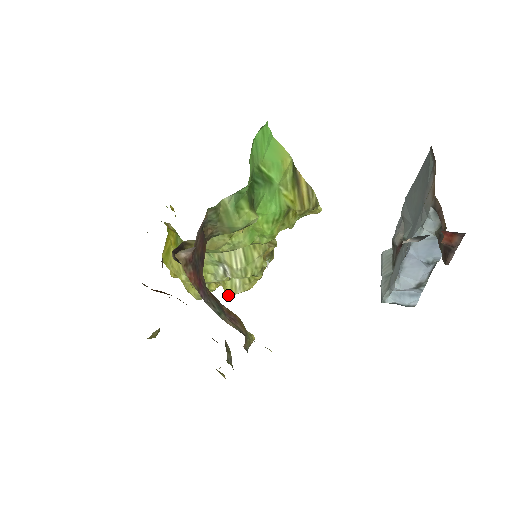
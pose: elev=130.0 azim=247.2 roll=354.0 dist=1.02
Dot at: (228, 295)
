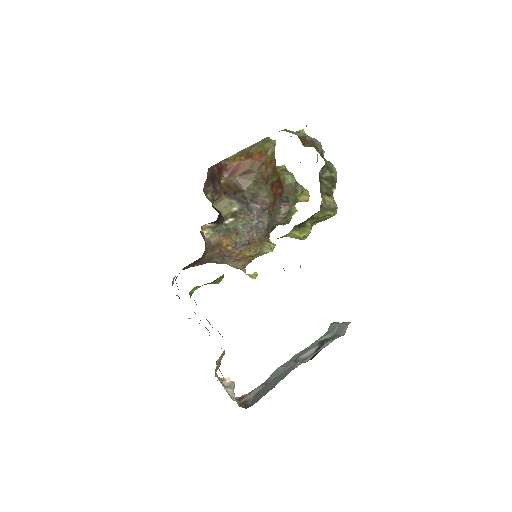
Dot at: occluded
